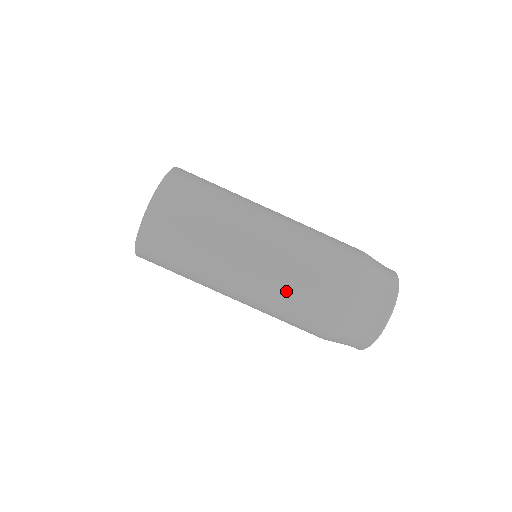
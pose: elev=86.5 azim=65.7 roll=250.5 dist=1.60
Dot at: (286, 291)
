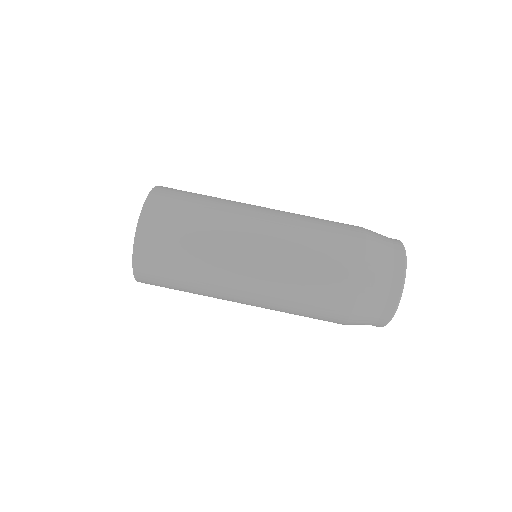
Dot at: (297, 262)
